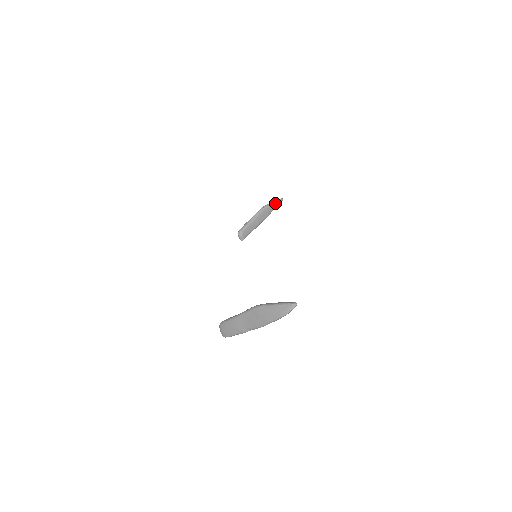
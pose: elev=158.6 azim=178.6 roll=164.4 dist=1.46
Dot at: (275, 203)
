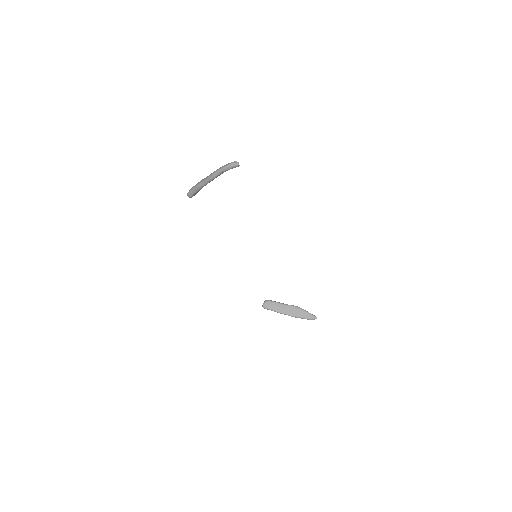
Dot at: (309, 314)
